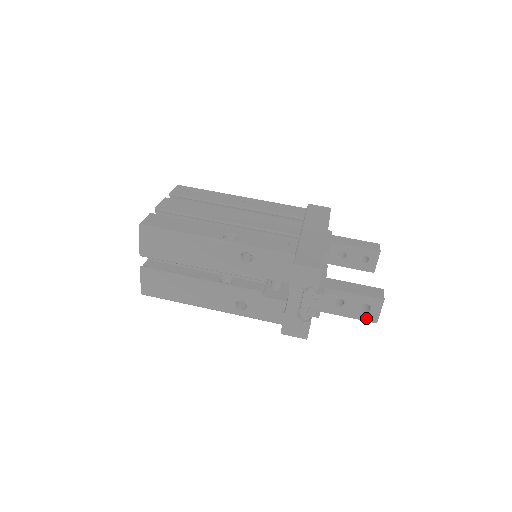
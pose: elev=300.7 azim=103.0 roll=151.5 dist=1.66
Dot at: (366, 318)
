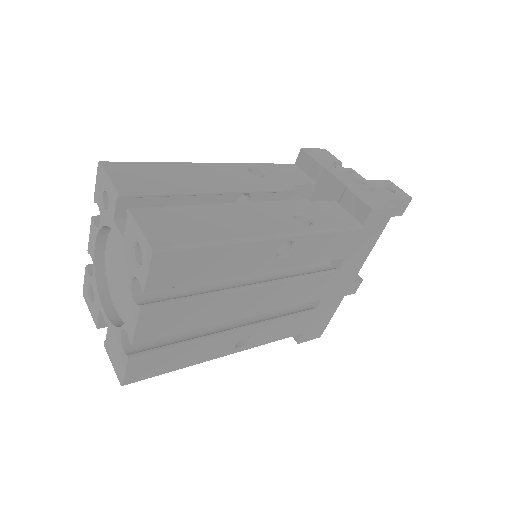
Dot at: (401, 196)
